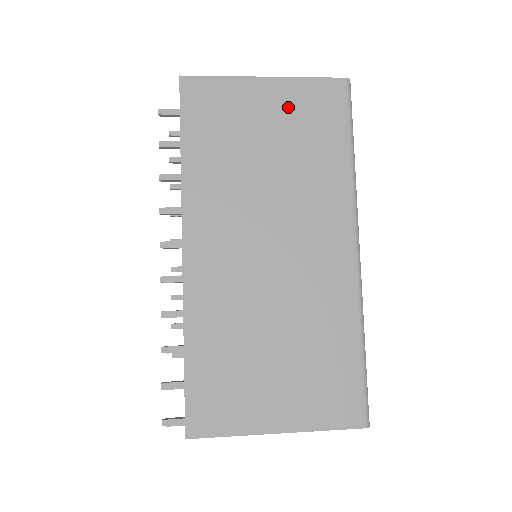
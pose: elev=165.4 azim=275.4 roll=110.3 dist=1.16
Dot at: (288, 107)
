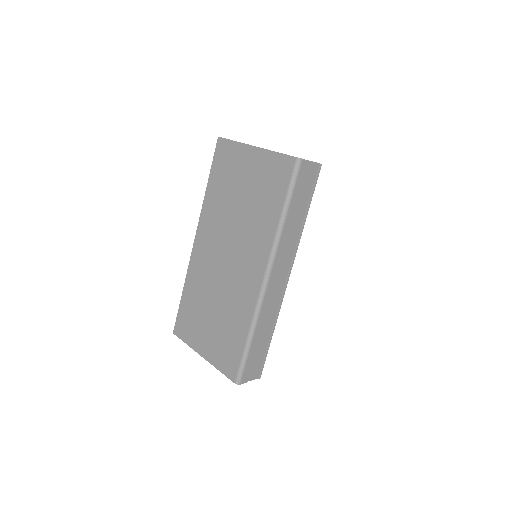
Dot at: (259, 170)
